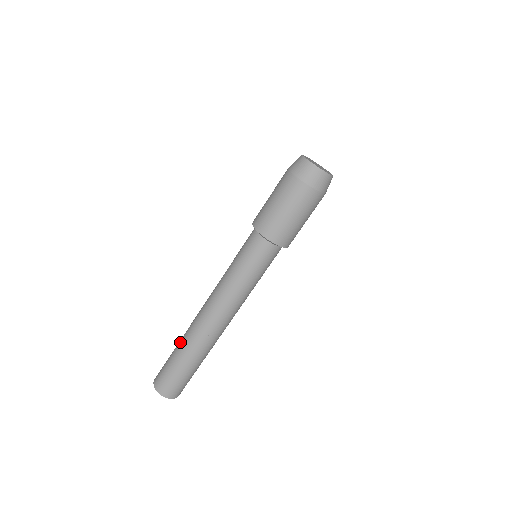
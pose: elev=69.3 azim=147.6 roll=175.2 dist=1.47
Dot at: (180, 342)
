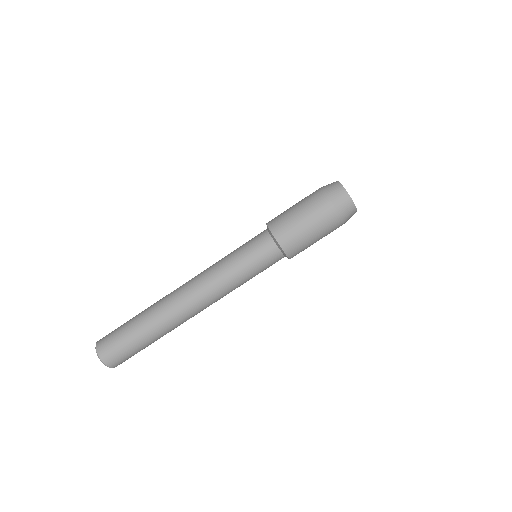
Dot at: (148, 324)
